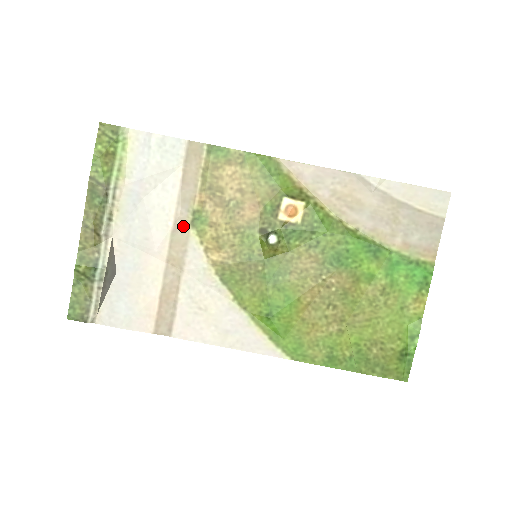
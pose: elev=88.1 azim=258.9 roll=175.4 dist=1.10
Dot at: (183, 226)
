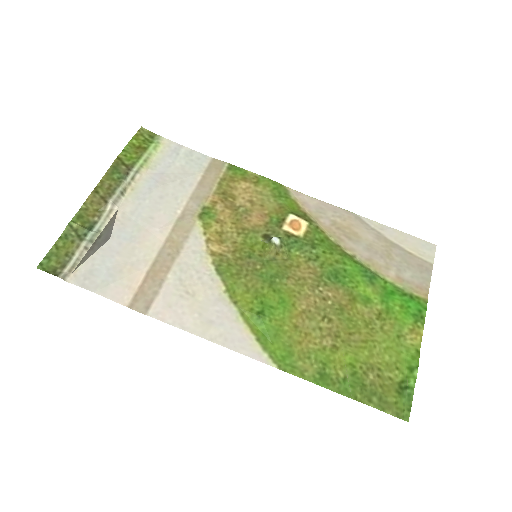
Dot at: (191, 216)
